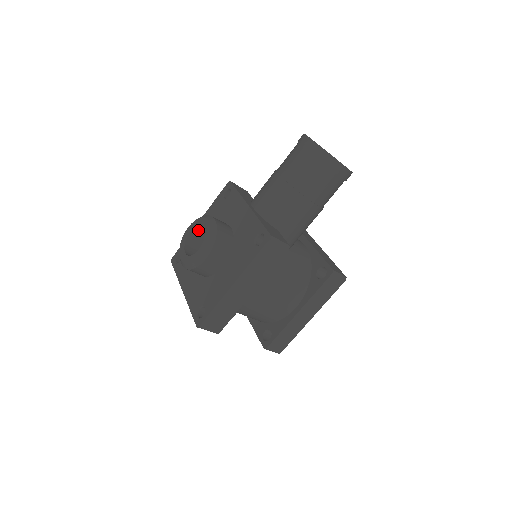
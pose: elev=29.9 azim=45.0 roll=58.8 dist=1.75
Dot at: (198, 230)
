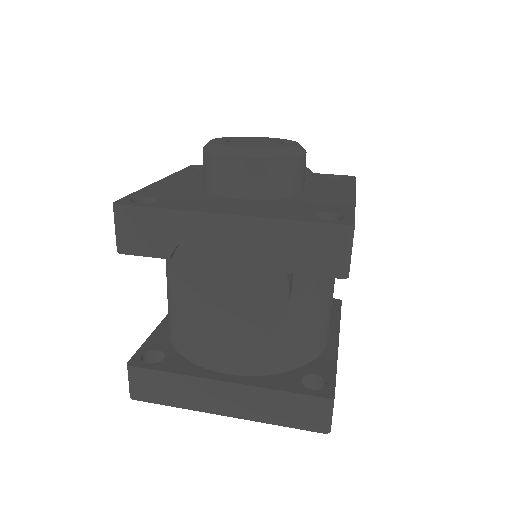
Dot at: occluded
